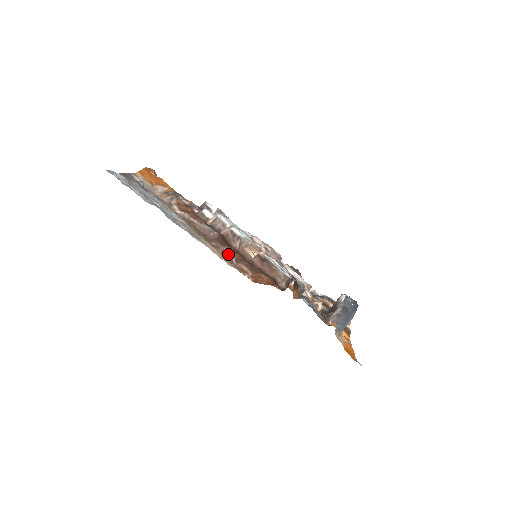
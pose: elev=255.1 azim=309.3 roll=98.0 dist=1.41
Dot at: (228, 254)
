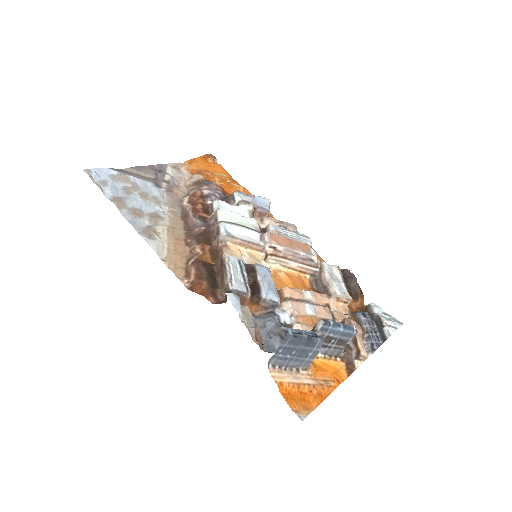
Dot at: (195, 253)
